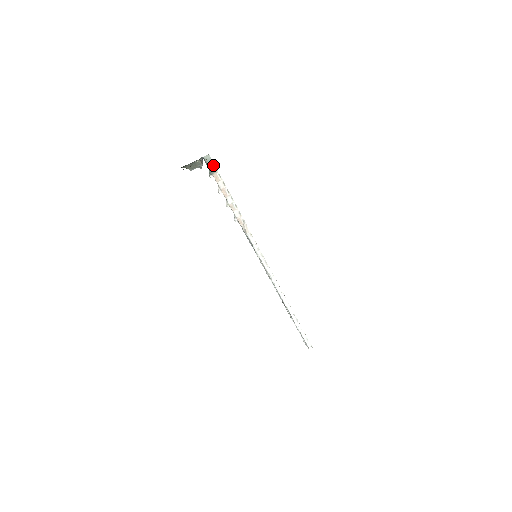
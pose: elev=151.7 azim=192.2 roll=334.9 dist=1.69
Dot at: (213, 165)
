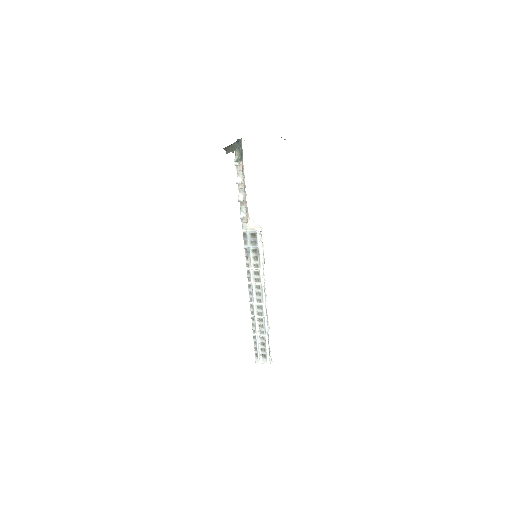
Dot at: (242, 151)
